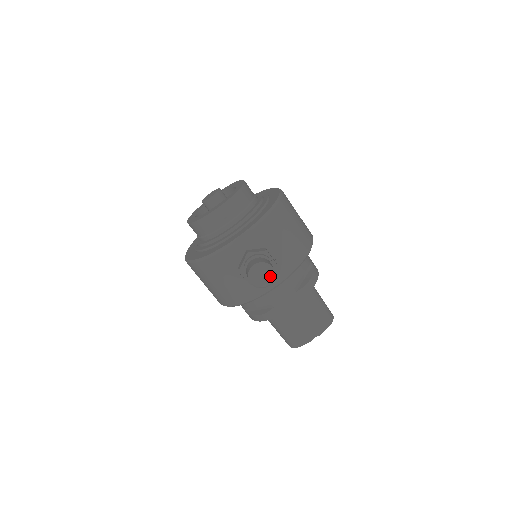
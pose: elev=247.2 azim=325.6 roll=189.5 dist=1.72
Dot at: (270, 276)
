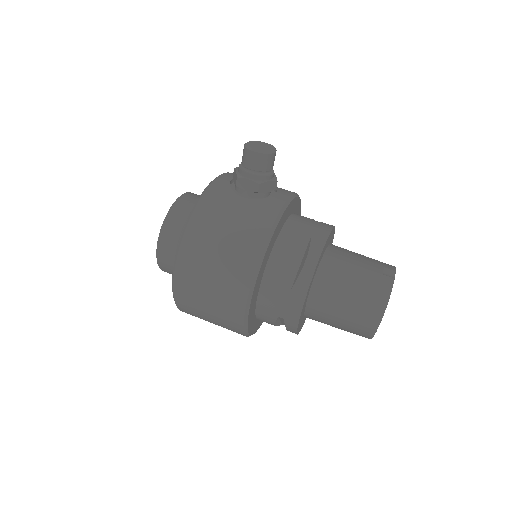
Dot at: (269, 146)
